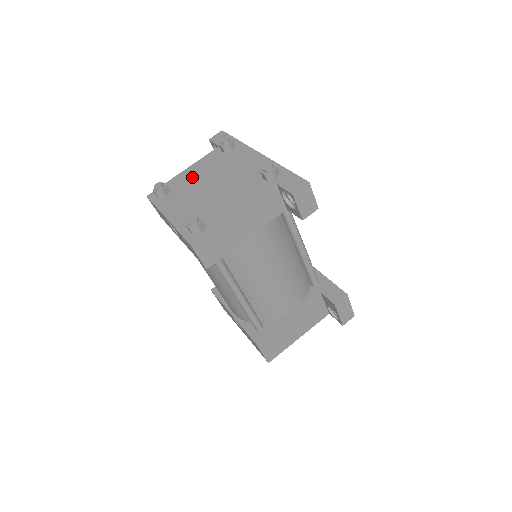
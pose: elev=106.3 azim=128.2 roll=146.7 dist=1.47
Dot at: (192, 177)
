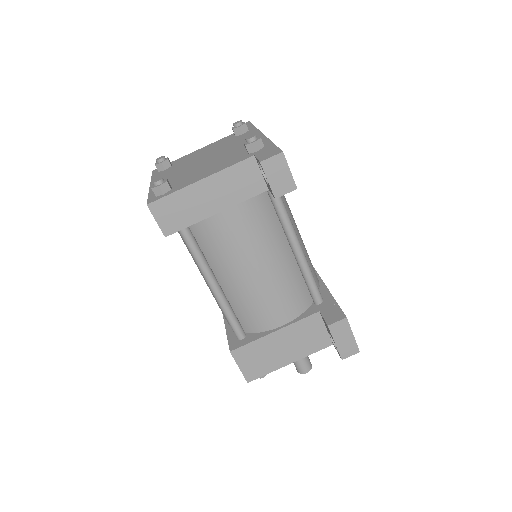
Dot at: (196, 155)
